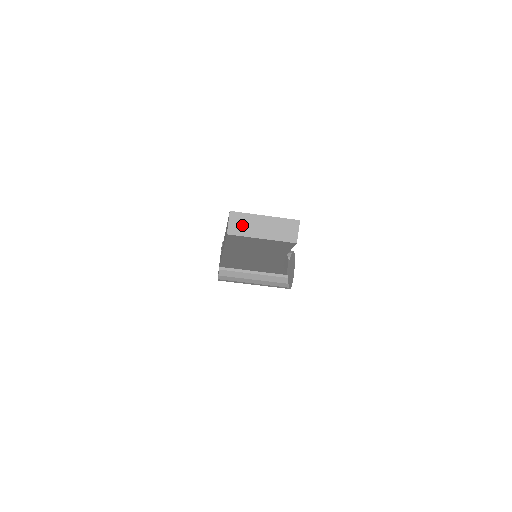
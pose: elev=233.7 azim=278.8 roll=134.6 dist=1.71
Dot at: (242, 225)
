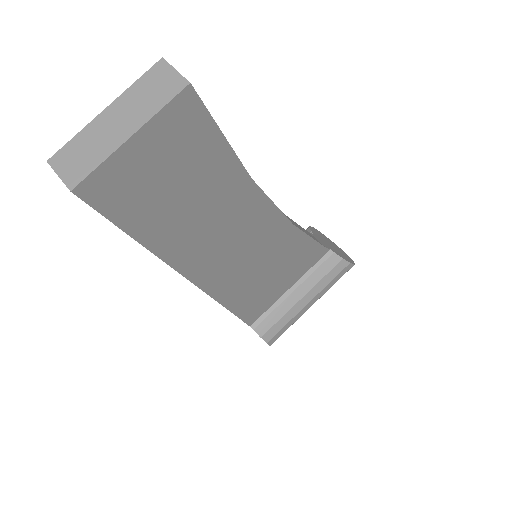
Dot at: (82, 156)
